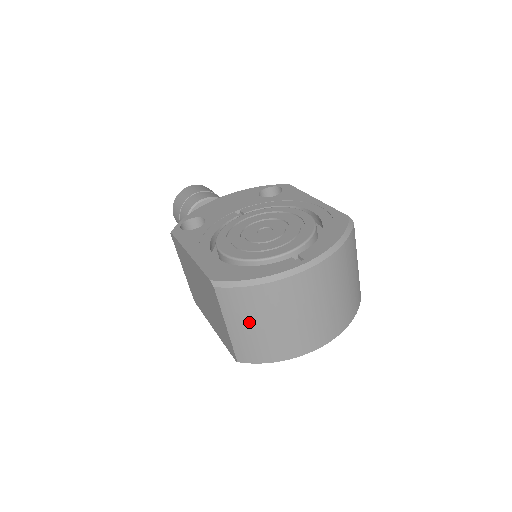
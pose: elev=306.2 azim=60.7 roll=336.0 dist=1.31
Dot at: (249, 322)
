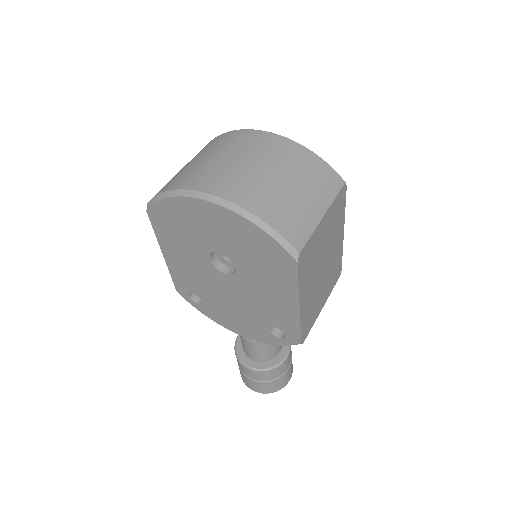
Dot at: (193, 160)
